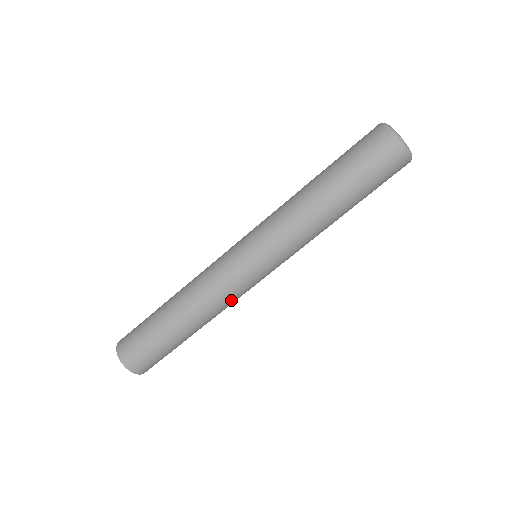
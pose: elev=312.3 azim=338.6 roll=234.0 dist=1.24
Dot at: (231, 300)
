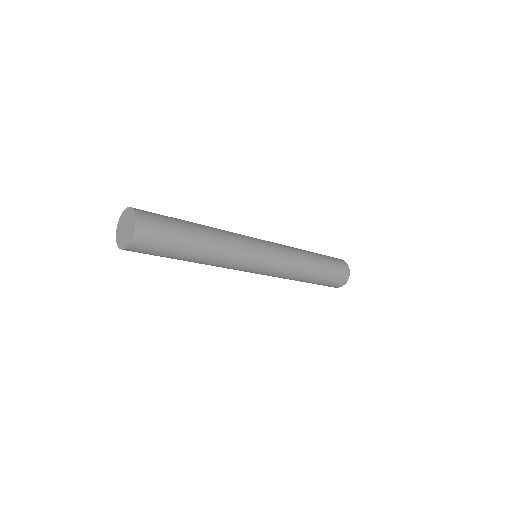
Dot at: (238, 257)
